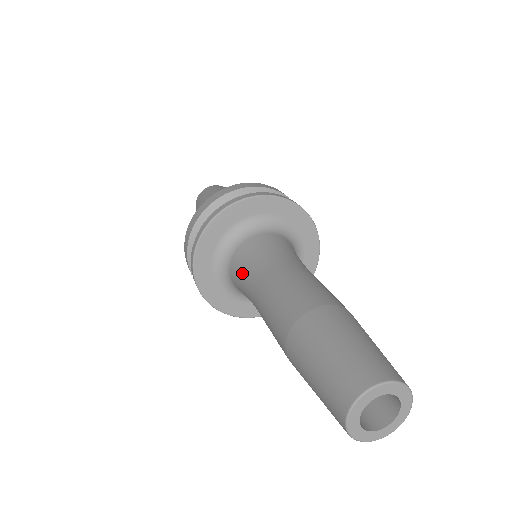
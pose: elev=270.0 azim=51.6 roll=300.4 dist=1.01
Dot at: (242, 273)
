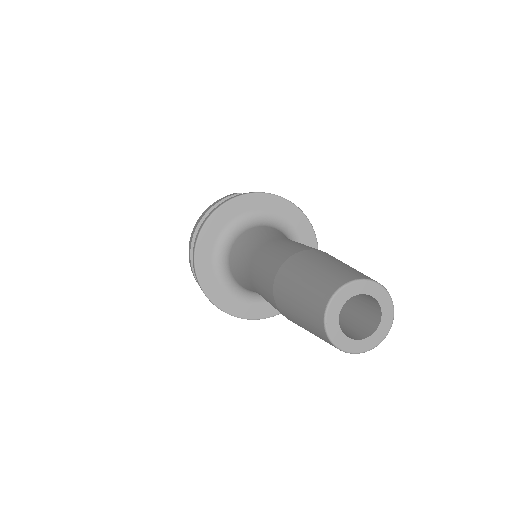
Dot at: (243, 282)
